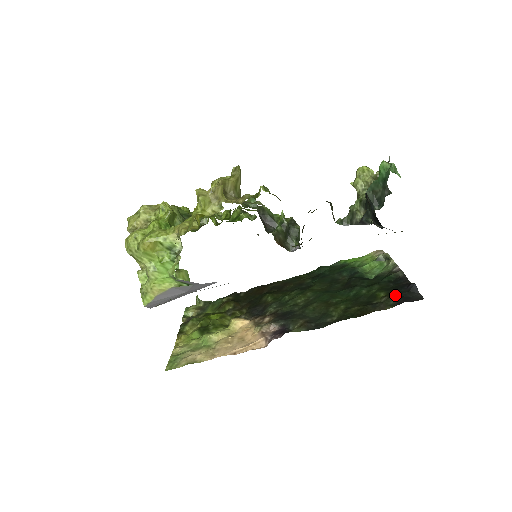
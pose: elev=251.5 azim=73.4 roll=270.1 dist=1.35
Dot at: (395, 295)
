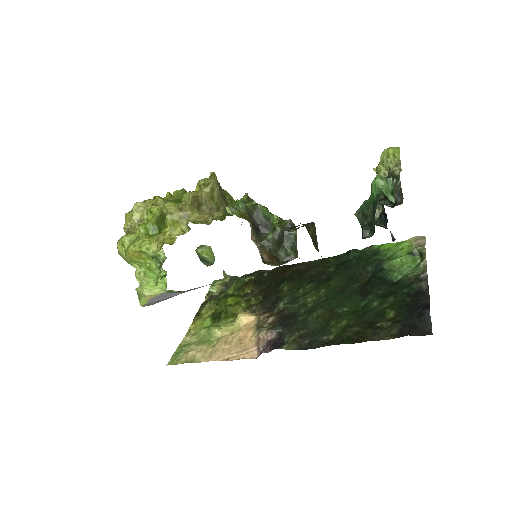
Dot at: (403, 320)
